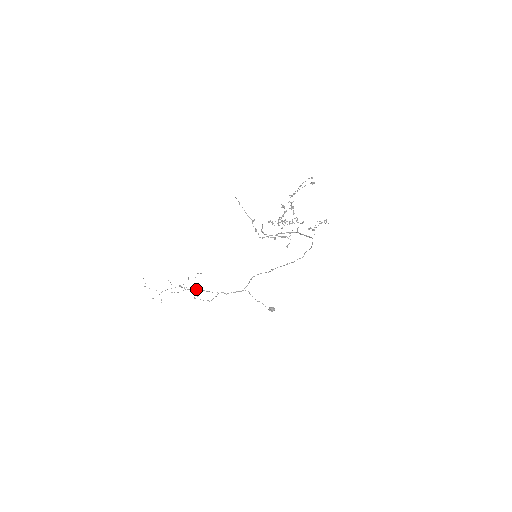
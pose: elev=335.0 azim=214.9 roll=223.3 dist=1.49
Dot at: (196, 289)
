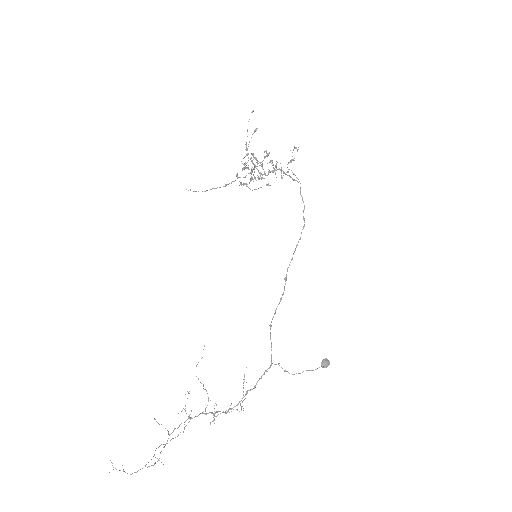
Dot at: (207, 413)
